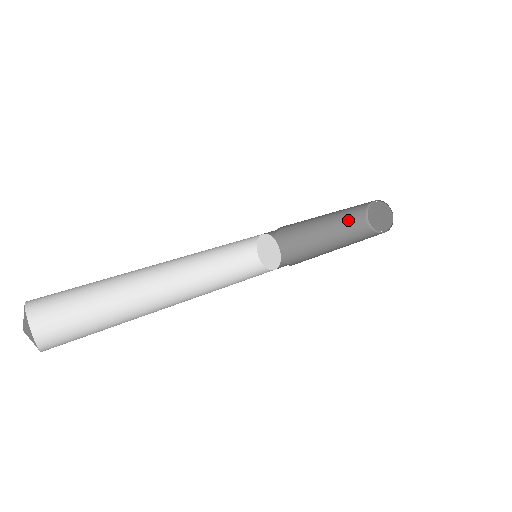
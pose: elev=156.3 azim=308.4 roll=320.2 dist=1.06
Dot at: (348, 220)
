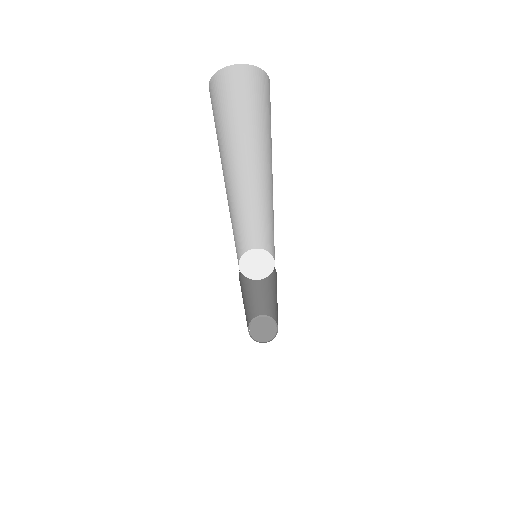
Dot at: (251, 309)
